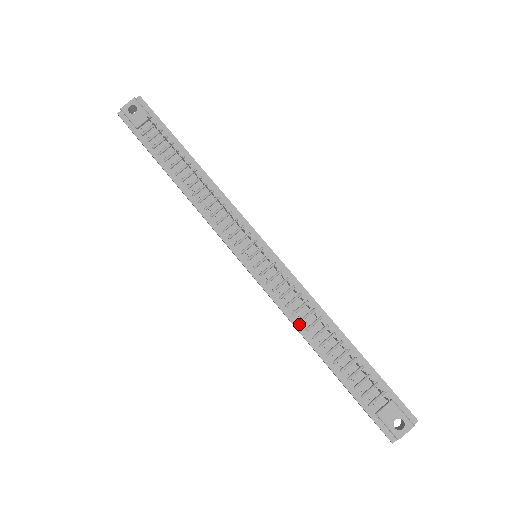
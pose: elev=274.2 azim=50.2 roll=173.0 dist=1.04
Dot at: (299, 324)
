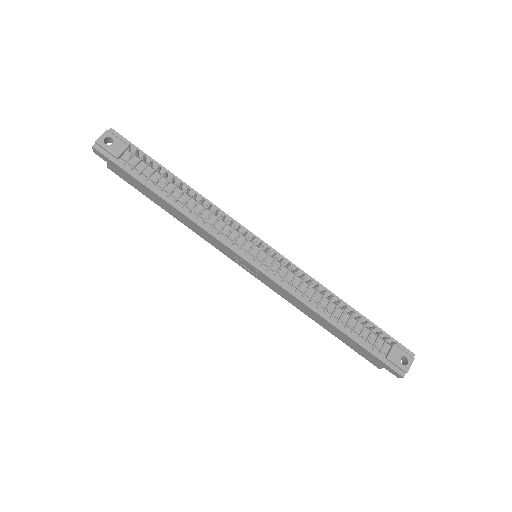
Dot at: (310, 303)
